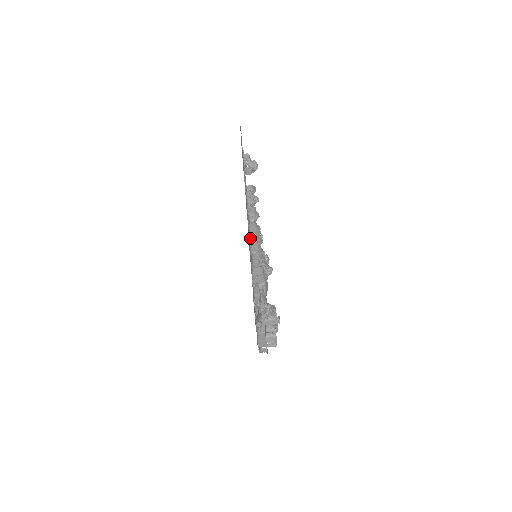
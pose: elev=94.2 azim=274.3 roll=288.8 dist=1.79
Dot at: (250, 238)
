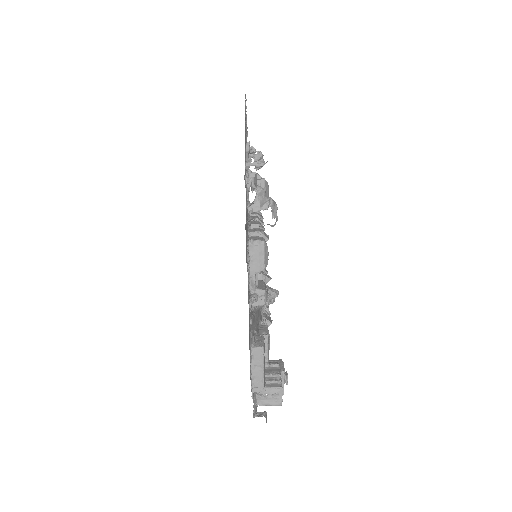
Dot at: occluded
